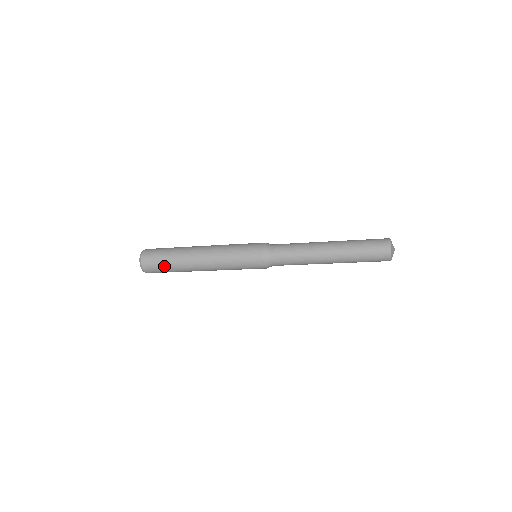
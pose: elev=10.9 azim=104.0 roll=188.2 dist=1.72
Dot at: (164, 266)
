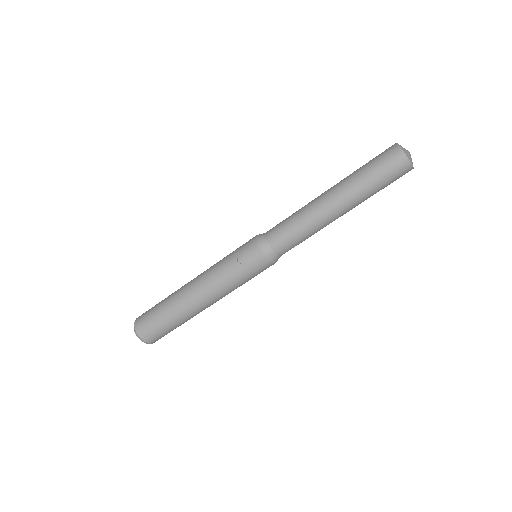
Dot at: (157, 304)
